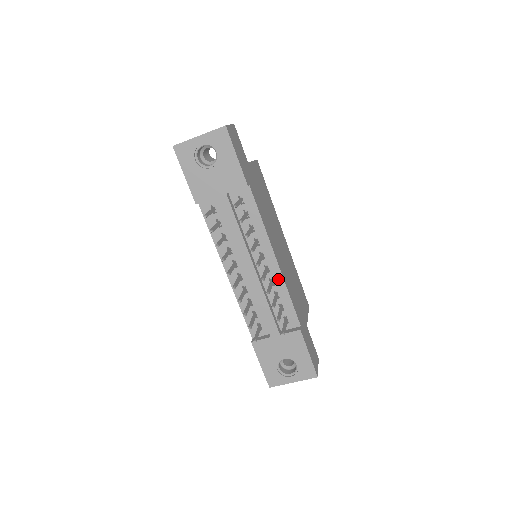
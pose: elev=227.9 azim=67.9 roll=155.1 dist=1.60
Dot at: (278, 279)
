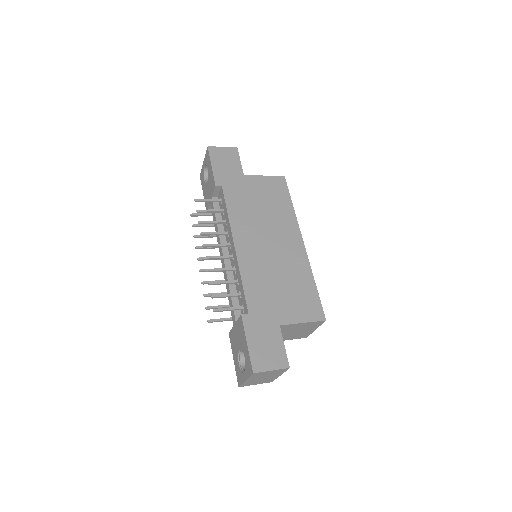
Dot at: (237, 265)
